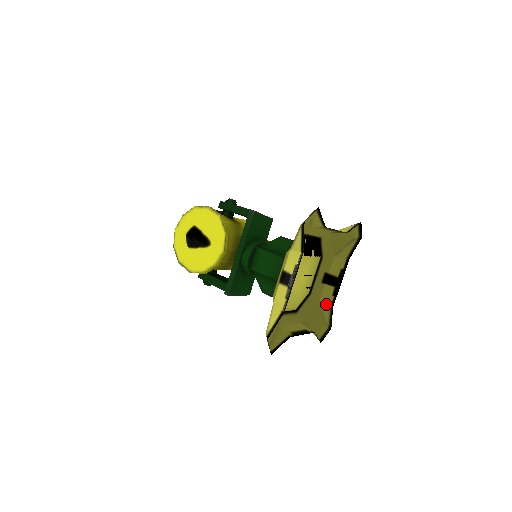
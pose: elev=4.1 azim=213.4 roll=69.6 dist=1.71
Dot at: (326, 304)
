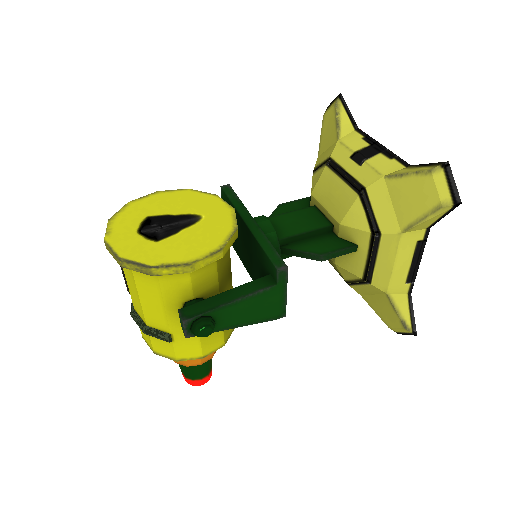
Dot at: occluded
